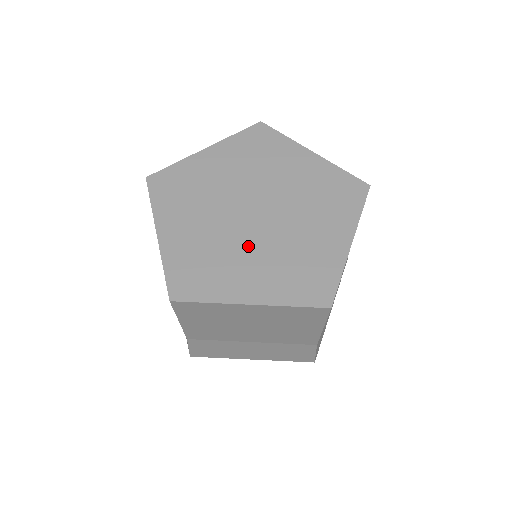
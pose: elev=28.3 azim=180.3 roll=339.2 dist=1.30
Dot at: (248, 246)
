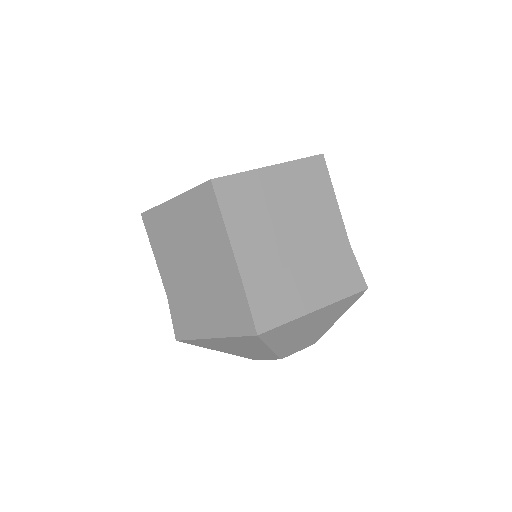
Dot at: occluded
